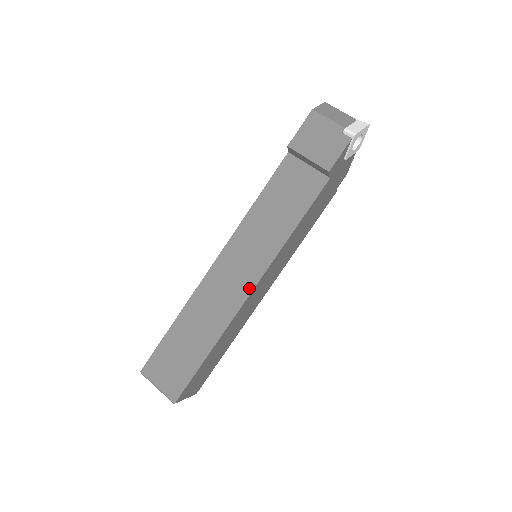
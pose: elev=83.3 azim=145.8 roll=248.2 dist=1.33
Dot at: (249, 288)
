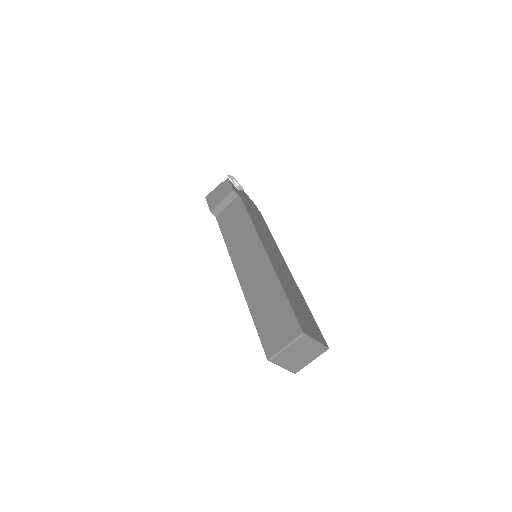
Dot at: (262, 251)
